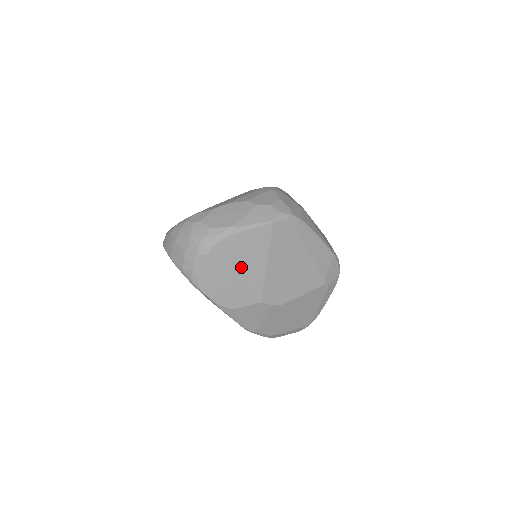
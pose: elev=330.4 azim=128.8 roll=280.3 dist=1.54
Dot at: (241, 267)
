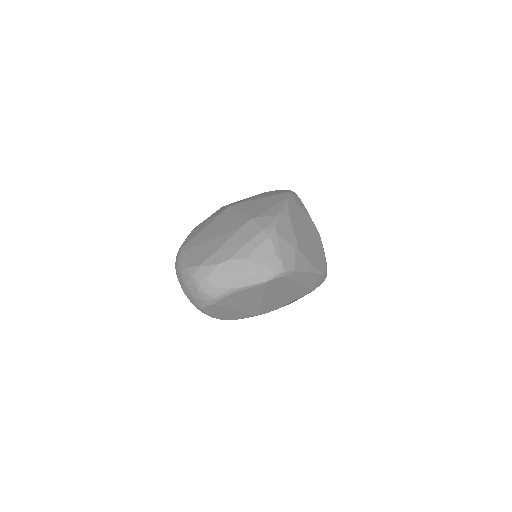
Dot at: (240, 305)
